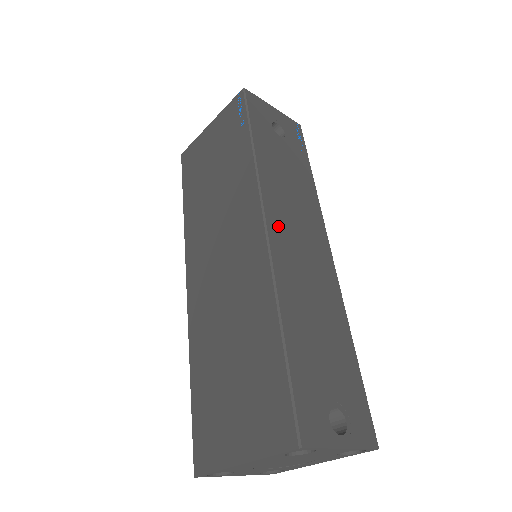
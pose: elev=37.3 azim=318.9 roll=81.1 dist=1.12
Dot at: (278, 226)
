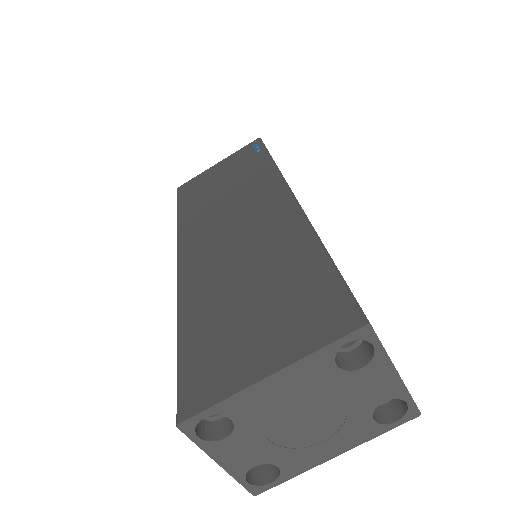
Dot at: occluded
